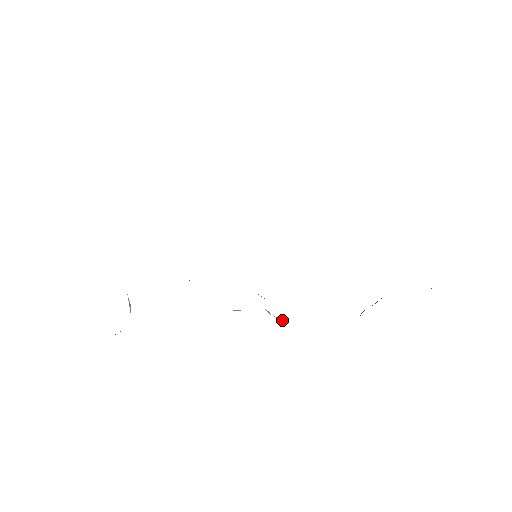
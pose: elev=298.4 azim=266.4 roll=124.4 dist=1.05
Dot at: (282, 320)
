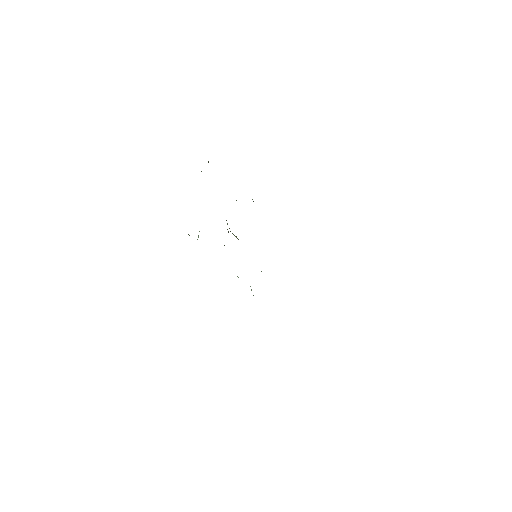
Dot at: occluded
